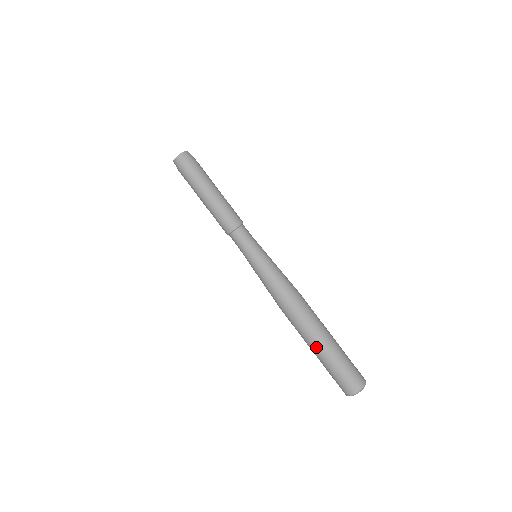
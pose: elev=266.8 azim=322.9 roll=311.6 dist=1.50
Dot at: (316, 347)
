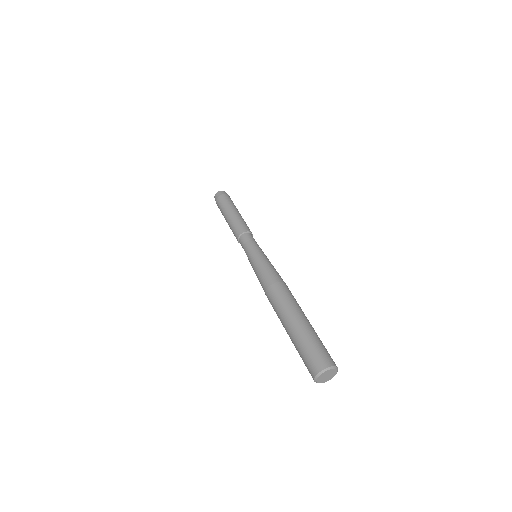
Dot at: (286, 328)
